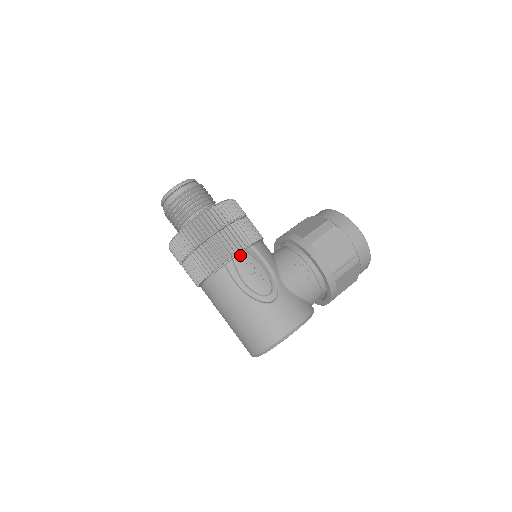
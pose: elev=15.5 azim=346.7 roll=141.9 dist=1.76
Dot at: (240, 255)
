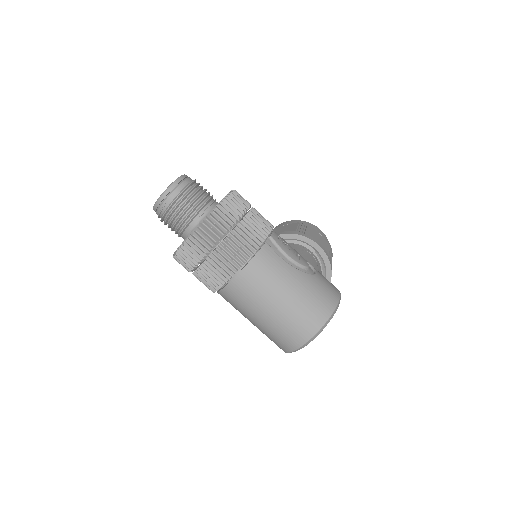
Dot at: (273, 233)
